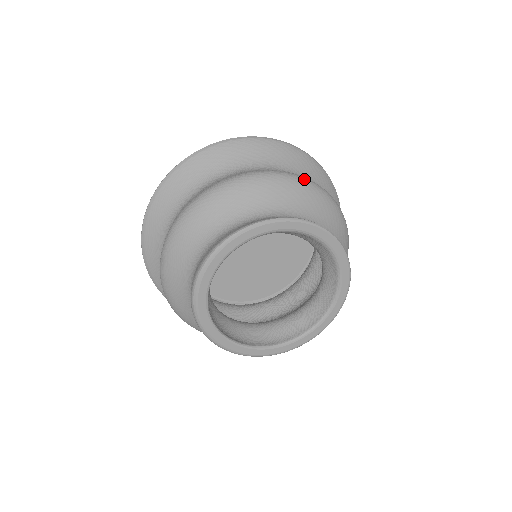
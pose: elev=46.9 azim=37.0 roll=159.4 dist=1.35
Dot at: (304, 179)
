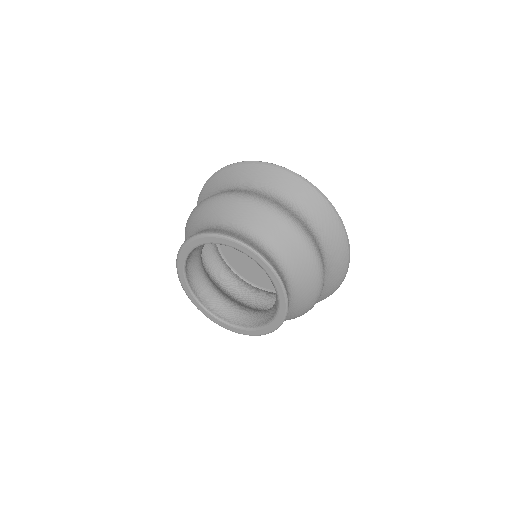
Dot at: (311, 245)
